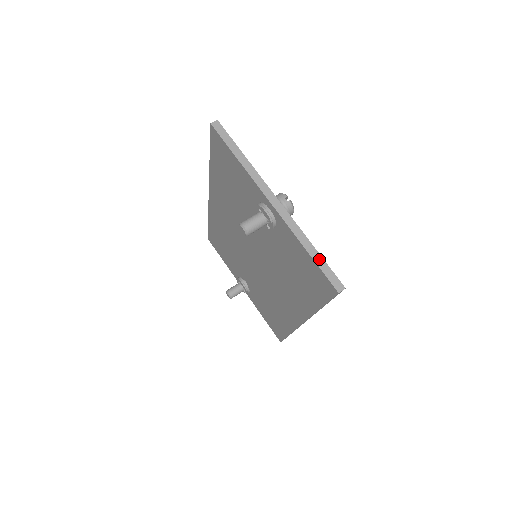
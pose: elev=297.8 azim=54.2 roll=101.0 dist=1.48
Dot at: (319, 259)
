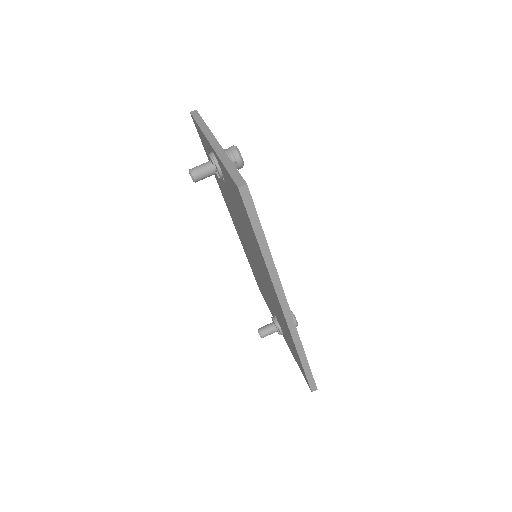
Dot at: (232, 168)
